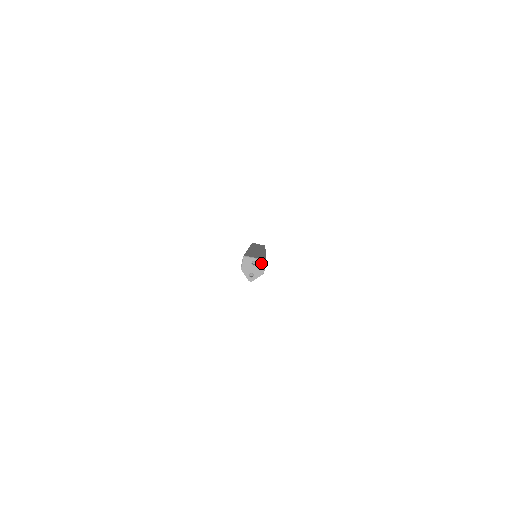
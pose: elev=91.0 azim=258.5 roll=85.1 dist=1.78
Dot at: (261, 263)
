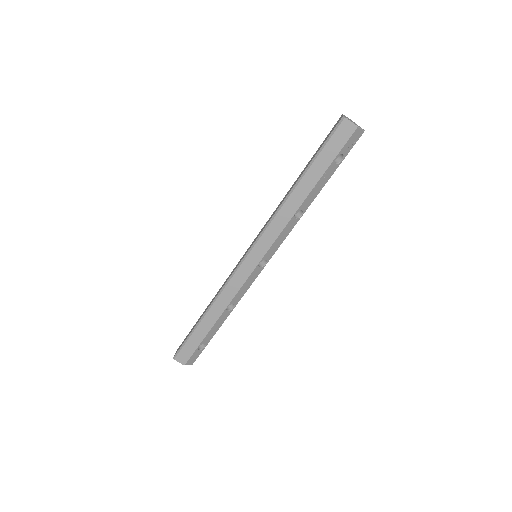
Dot at: (360, 127)
